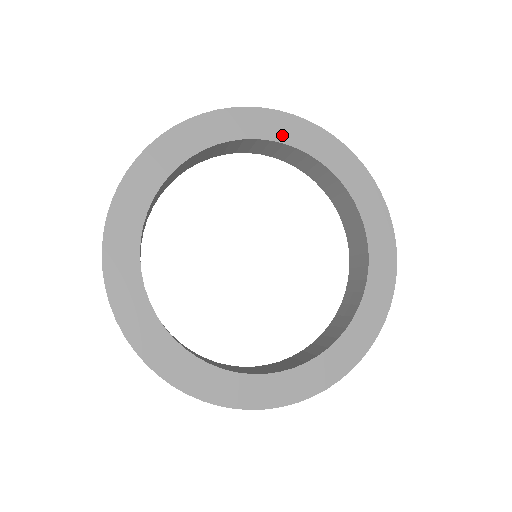
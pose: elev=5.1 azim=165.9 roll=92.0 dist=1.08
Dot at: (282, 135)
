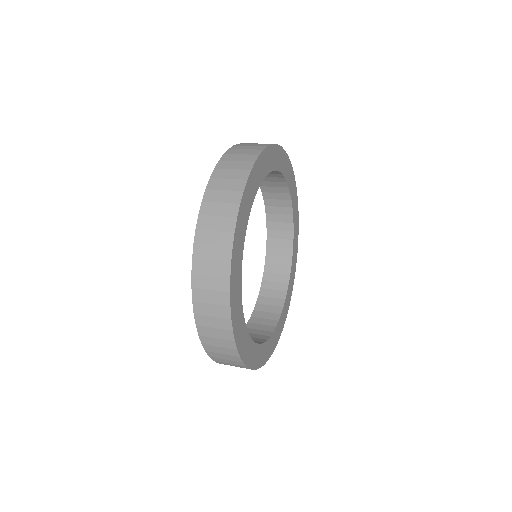
Dot at: (273, 164)
